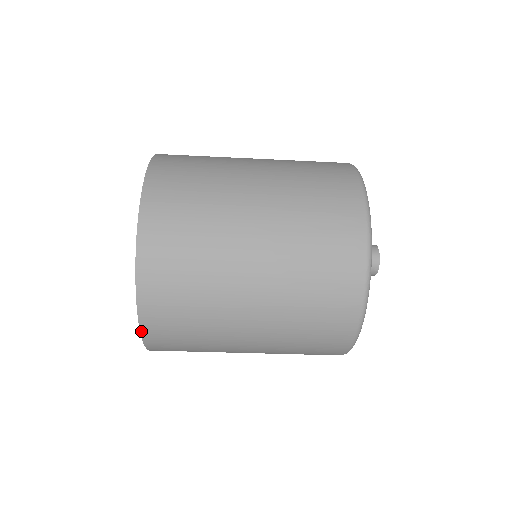
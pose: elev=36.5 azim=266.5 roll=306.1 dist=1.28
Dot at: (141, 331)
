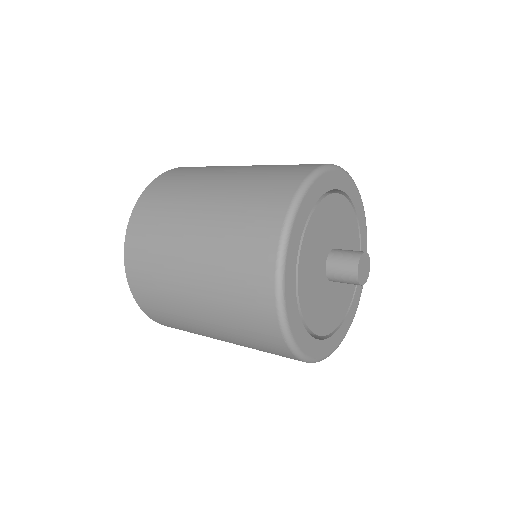
Dot at: occluded
